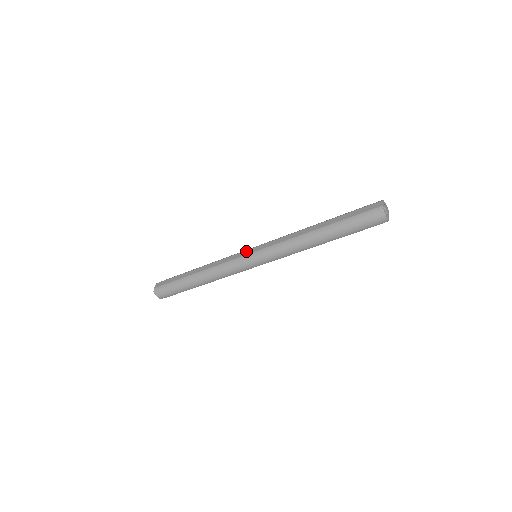
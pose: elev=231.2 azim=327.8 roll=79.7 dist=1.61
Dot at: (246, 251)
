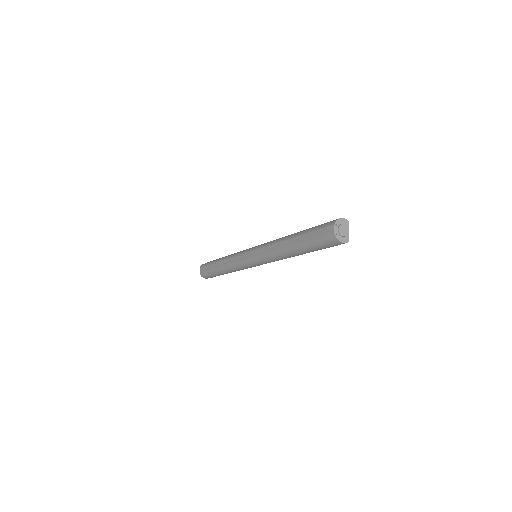
Dot at: (245, 254)
